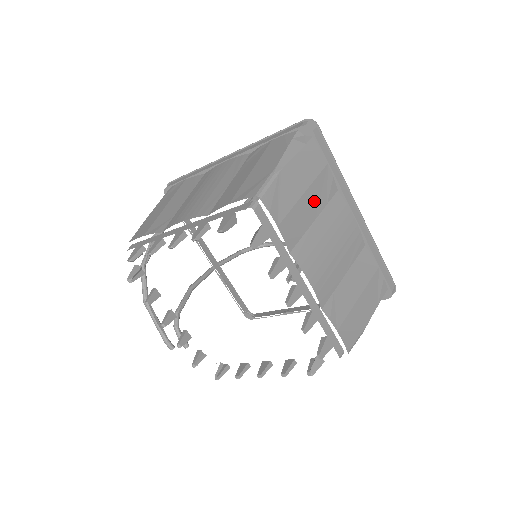
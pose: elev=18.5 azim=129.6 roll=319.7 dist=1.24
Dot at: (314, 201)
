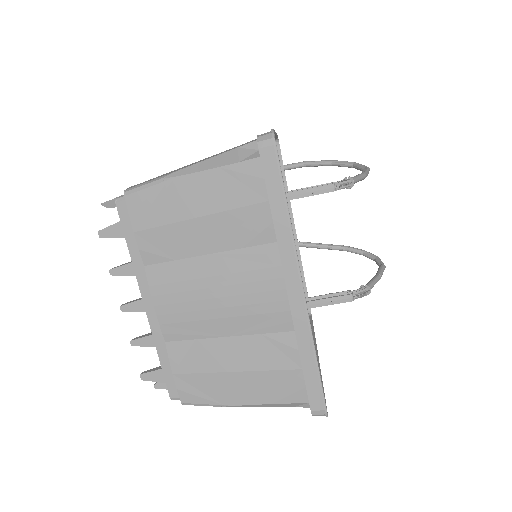
Dot at: (215, 234)
